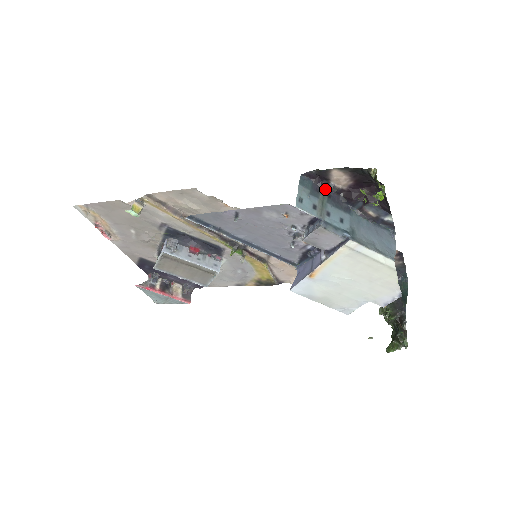
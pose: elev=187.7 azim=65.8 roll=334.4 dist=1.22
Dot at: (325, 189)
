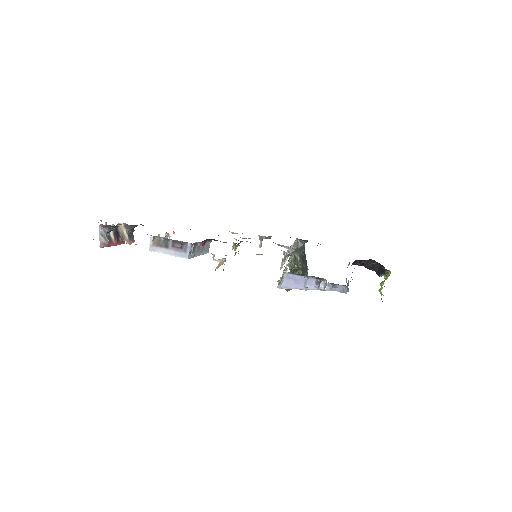
Dot at: occluded
